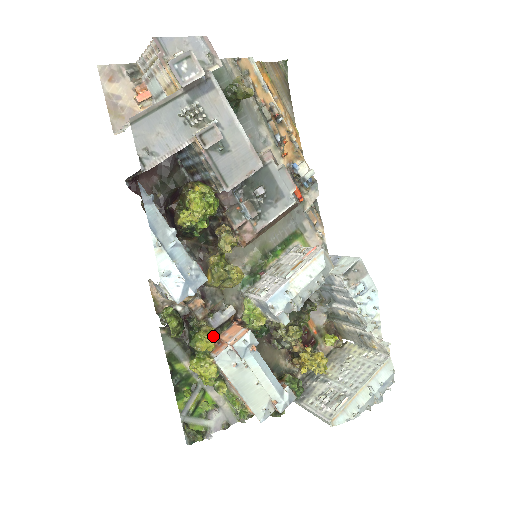
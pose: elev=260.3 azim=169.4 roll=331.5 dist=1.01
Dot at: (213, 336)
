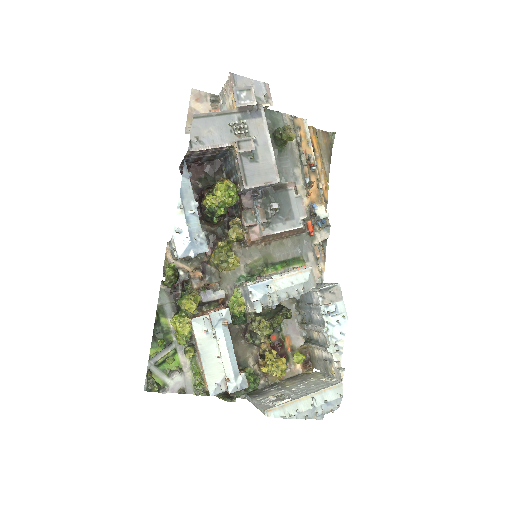
Dot at: (198, 302)
